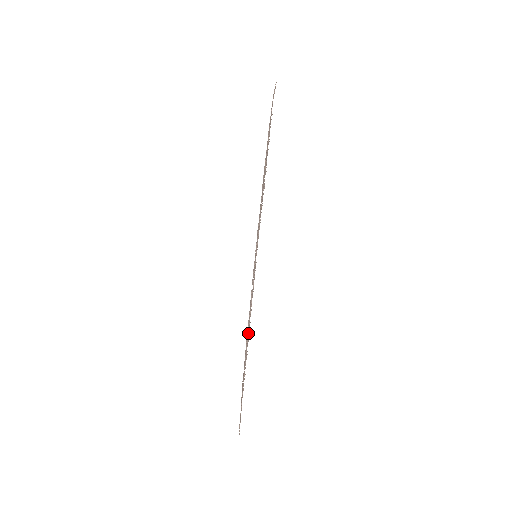
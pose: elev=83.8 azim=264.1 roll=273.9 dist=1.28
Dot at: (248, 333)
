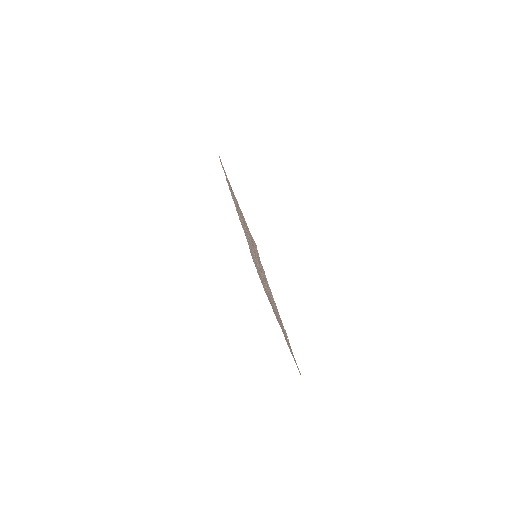
Dot at: occluded
